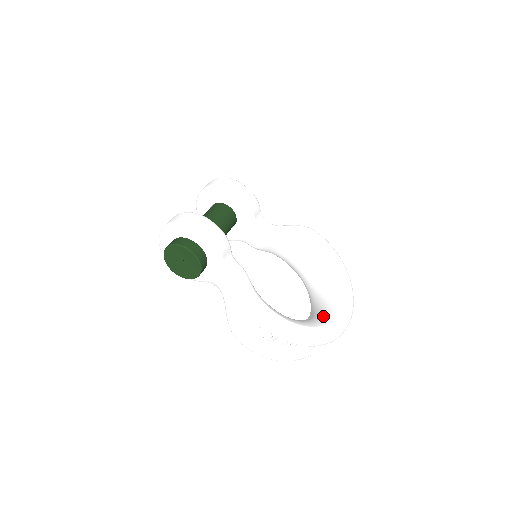
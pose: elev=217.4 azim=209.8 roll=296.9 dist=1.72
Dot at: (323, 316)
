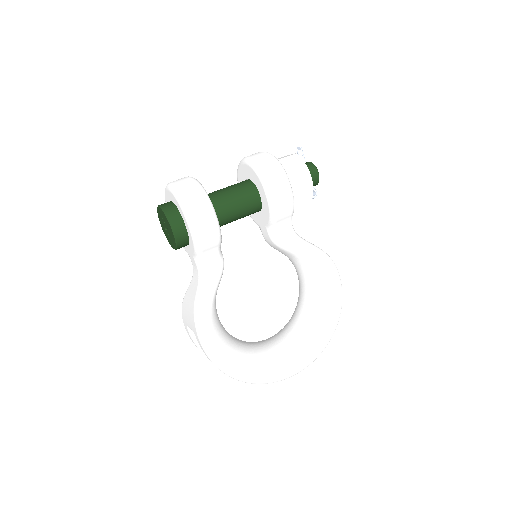
Dot at: (268, 357)
